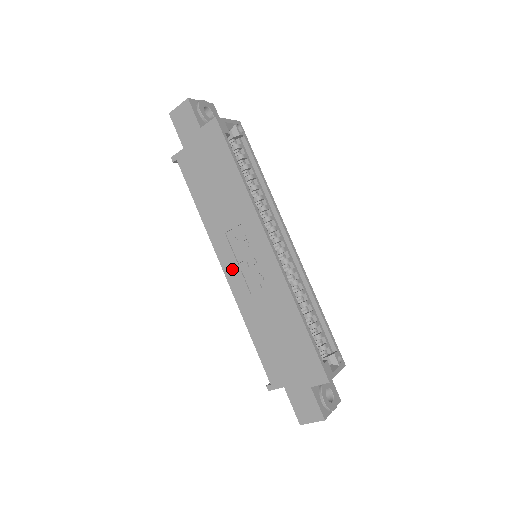
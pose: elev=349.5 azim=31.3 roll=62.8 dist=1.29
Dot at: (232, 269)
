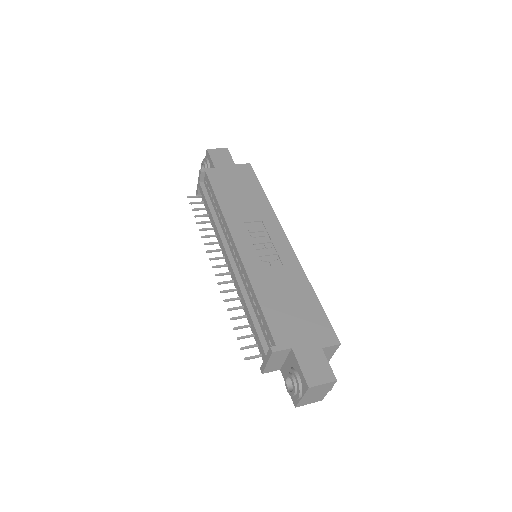
Dot at: (246, 246)
